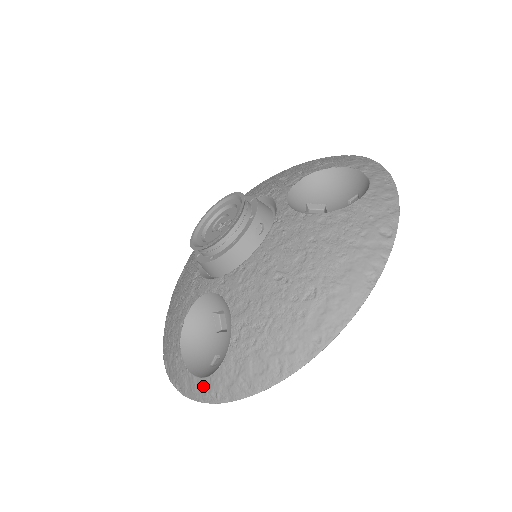
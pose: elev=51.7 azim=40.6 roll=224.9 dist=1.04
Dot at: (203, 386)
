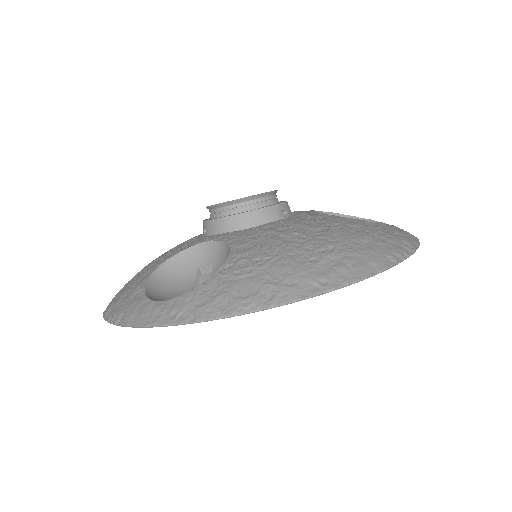
Dot at: (161, 308)
